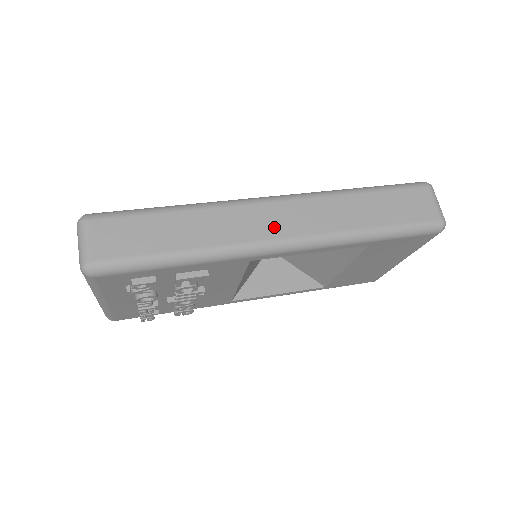
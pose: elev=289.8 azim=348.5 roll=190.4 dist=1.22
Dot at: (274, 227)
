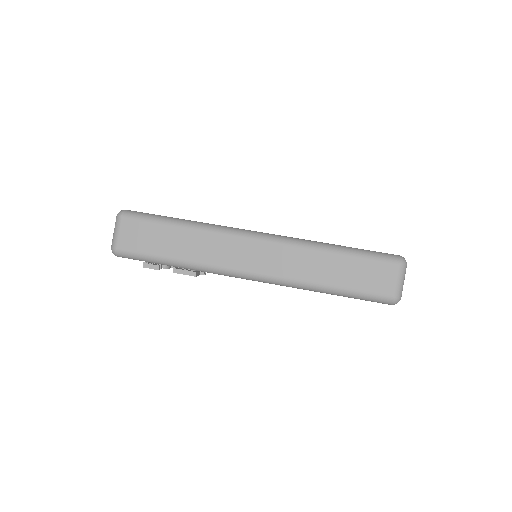
Dot at: (249, 261)
